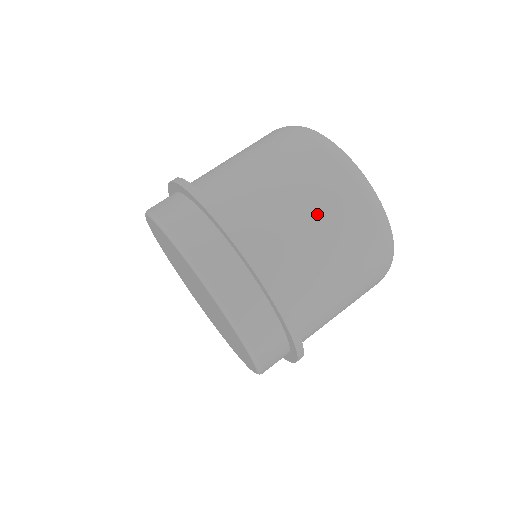
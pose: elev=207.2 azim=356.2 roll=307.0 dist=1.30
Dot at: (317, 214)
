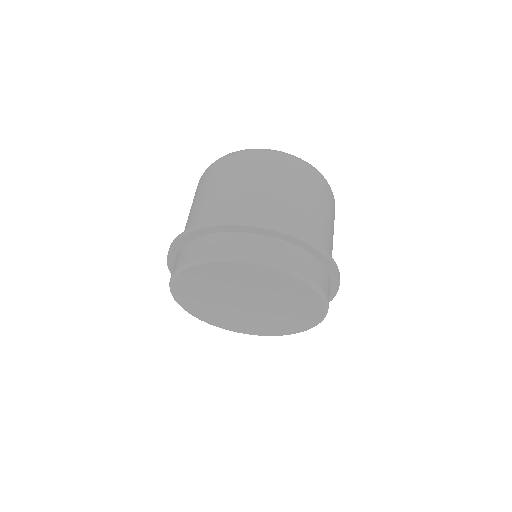
Dot at: (243, 181)
